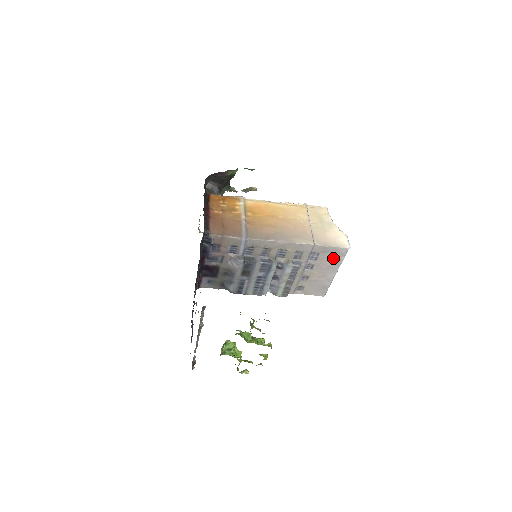
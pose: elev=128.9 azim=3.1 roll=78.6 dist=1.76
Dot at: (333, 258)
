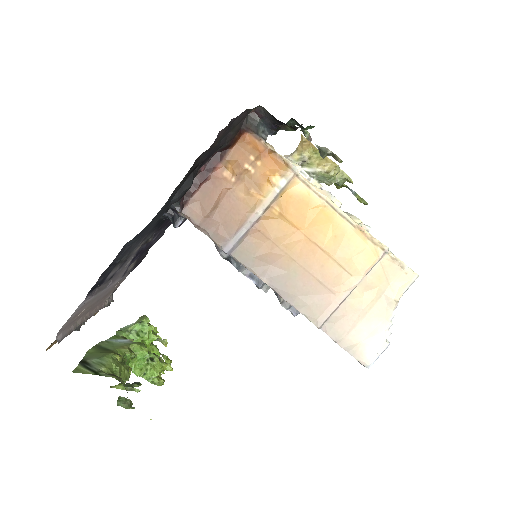
Dot at: occluded
